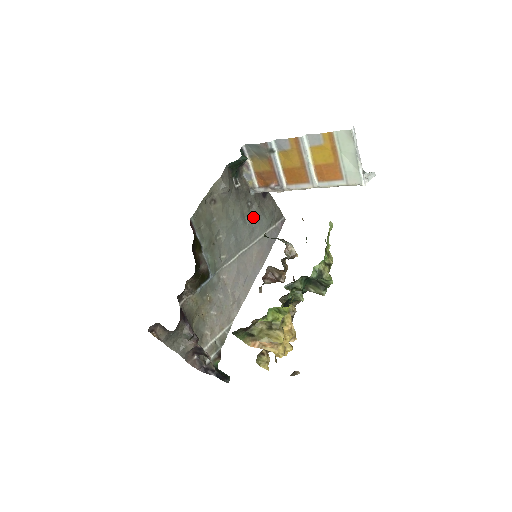
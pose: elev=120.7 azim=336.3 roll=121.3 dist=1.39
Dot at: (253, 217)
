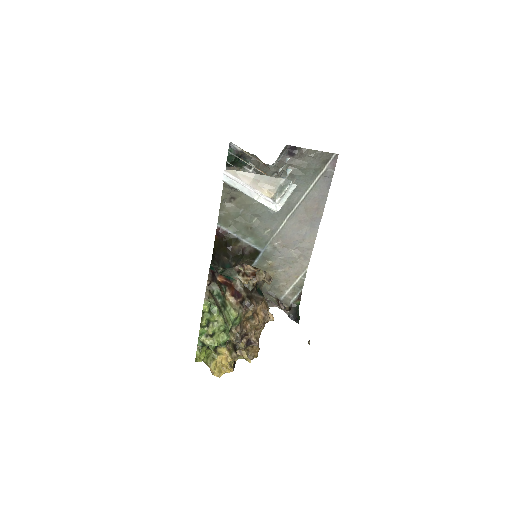
Dot at: occluded
